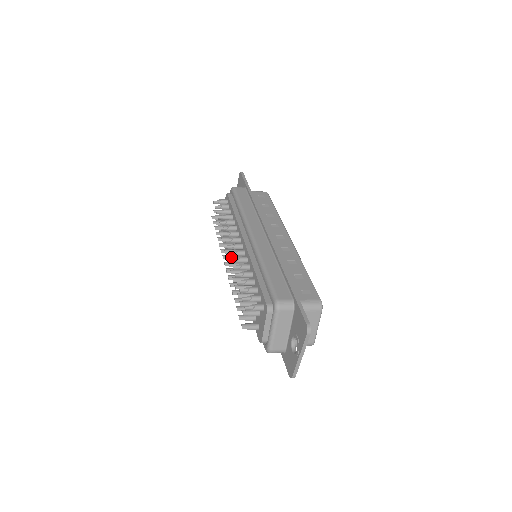
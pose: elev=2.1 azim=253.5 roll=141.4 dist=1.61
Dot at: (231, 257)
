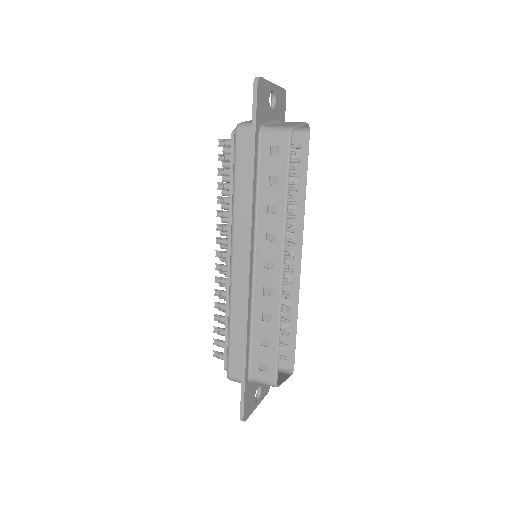
Dot at: (224, 260)
